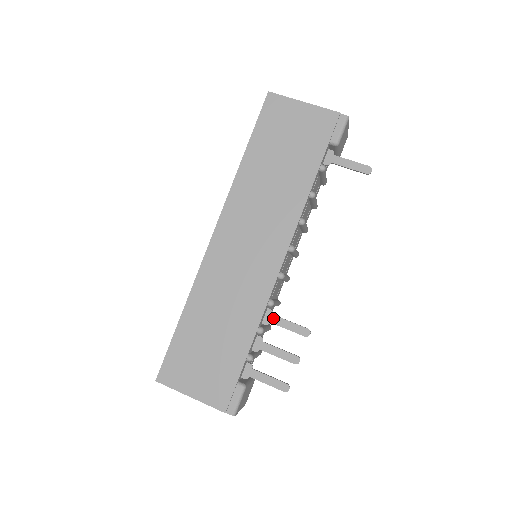
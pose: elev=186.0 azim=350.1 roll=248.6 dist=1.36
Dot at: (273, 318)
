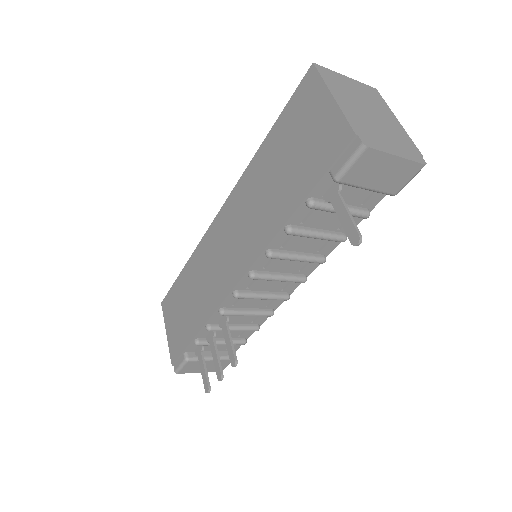
Dot at: (224, 326)
